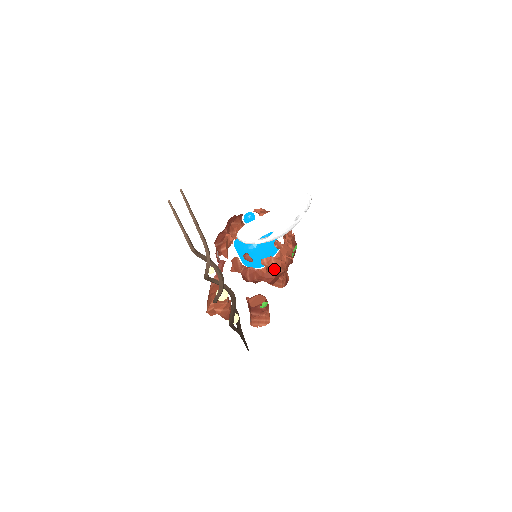
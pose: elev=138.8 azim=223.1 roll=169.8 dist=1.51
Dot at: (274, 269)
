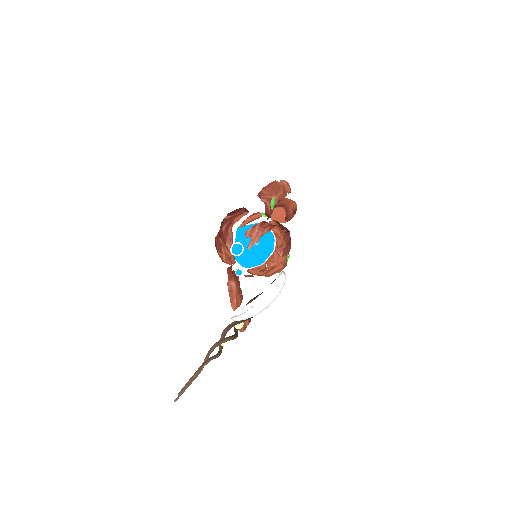
Dot at: occluded
